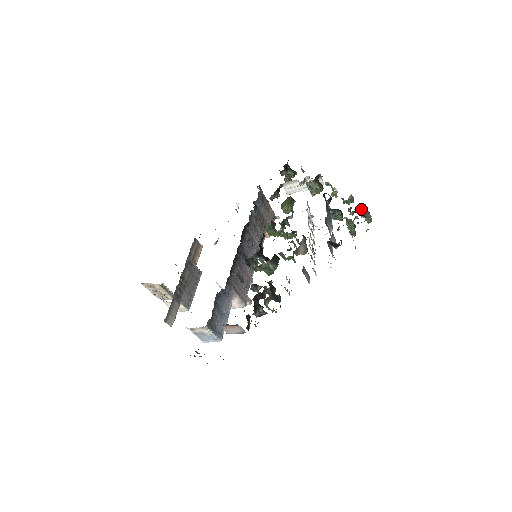
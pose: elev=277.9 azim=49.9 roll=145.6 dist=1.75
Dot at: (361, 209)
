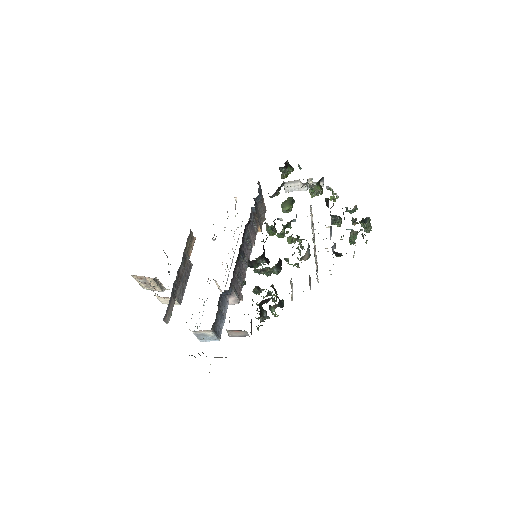
Dot at: (365, 221)
